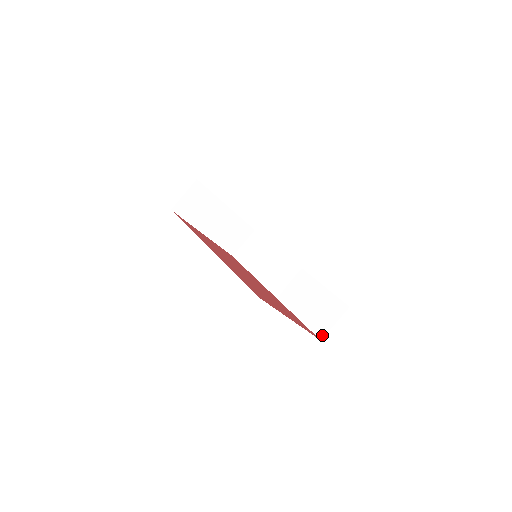
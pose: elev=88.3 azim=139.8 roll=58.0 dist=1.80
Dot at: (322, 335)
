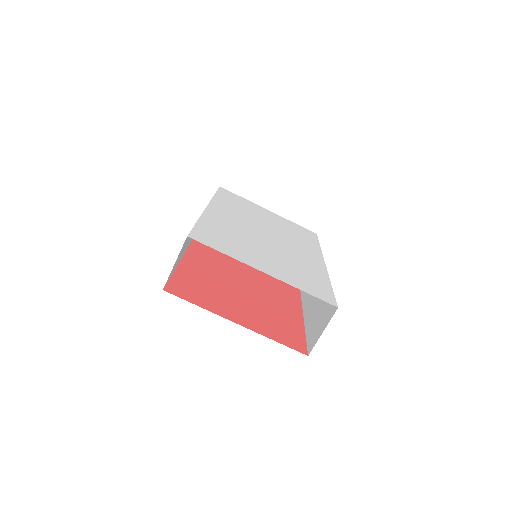
Dot at: (310, 349)
